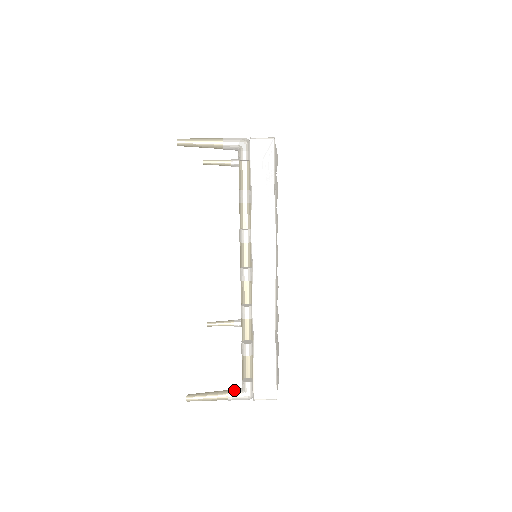
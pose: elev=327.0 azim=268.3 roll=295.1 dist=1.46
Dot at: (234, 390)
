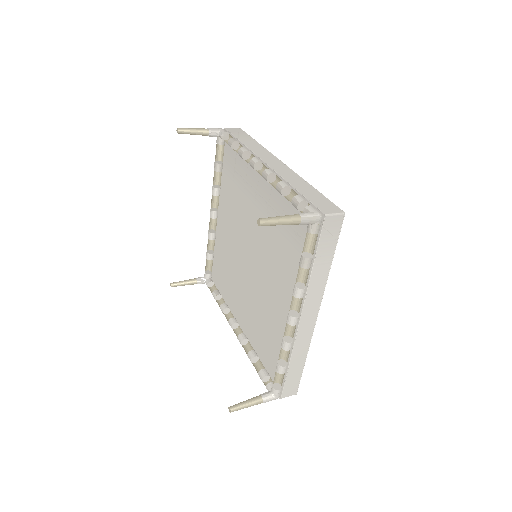
Dot at: (266, 396)
